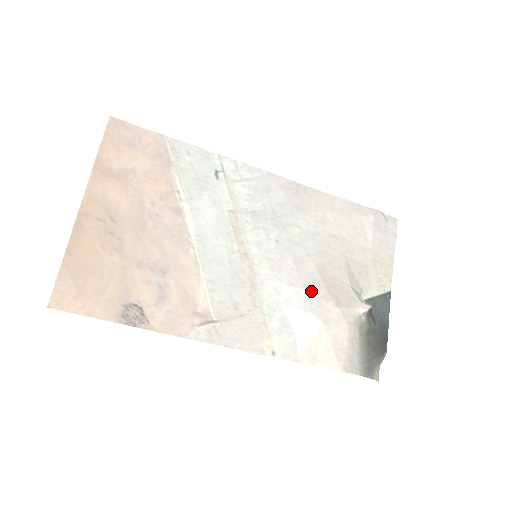
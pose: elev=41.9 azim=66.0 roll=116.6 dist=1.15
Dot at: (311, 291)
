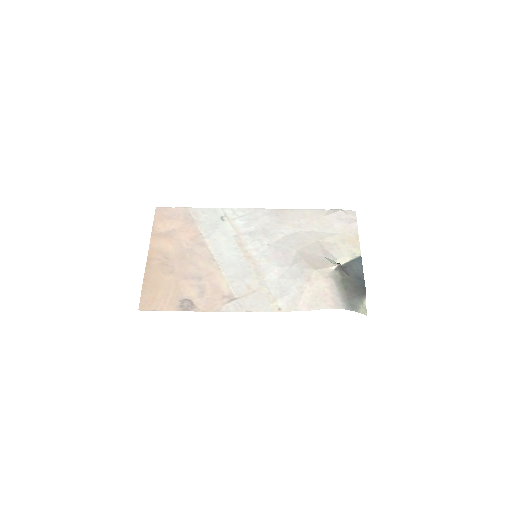
Dot at: (296, 266)
